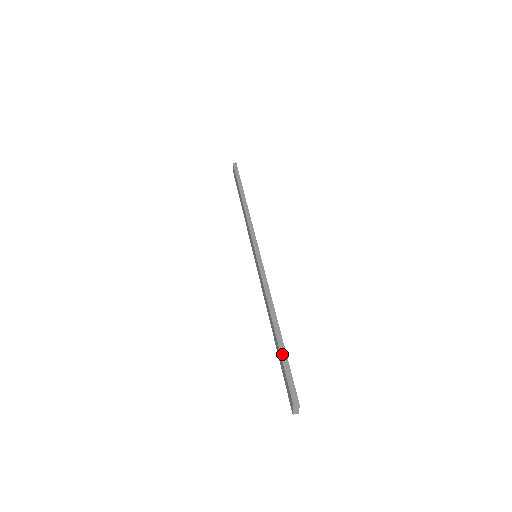
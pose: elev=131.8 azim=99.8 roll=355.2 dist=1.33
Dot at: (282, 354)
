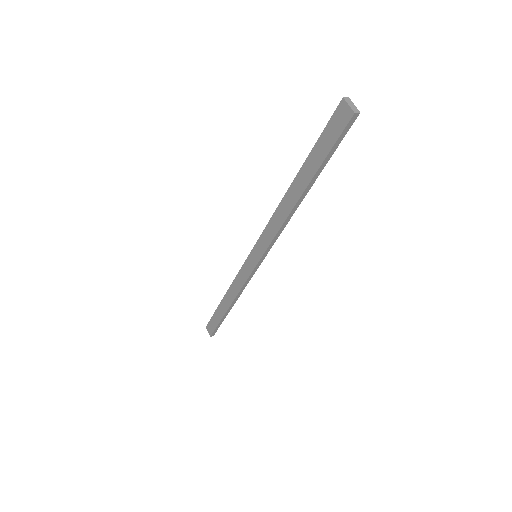
Dot at: (312, 151)
